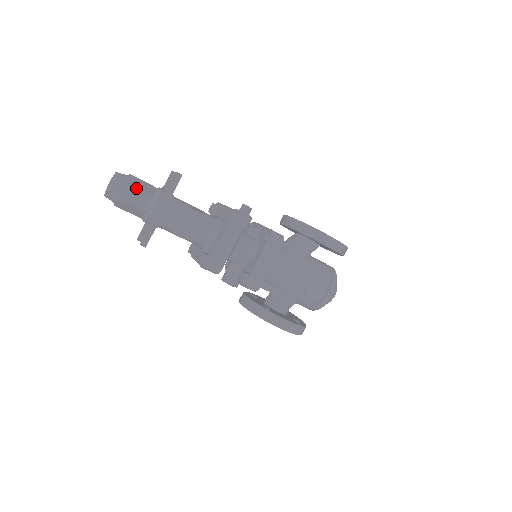
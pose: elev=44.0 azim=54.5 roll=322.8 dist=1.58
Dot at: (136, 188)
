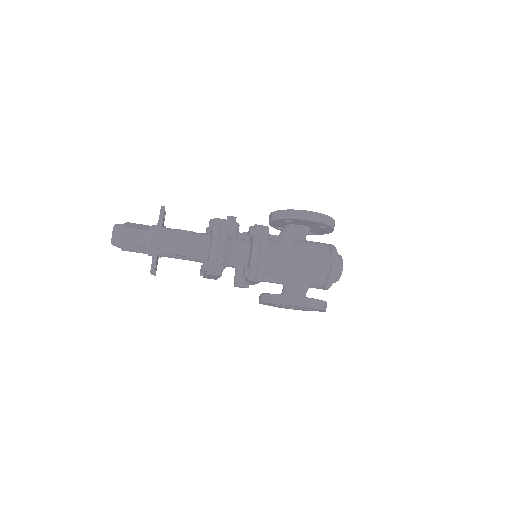
Dot at: (132, 228)
